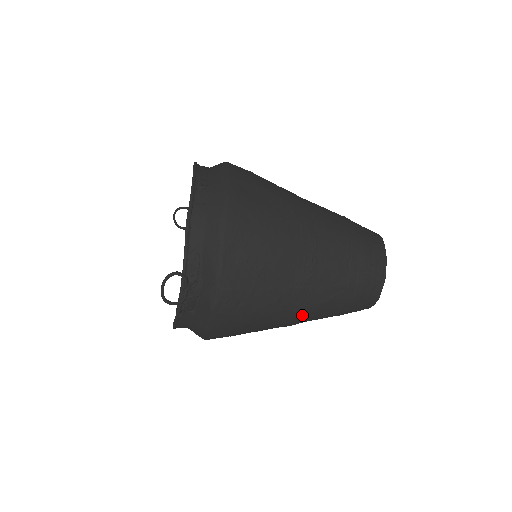
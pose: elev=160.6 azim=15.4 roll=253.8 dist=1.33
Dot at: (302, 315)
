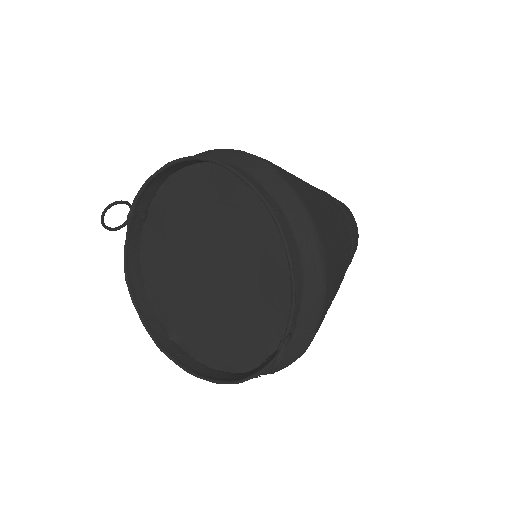
Dot at: occluded
